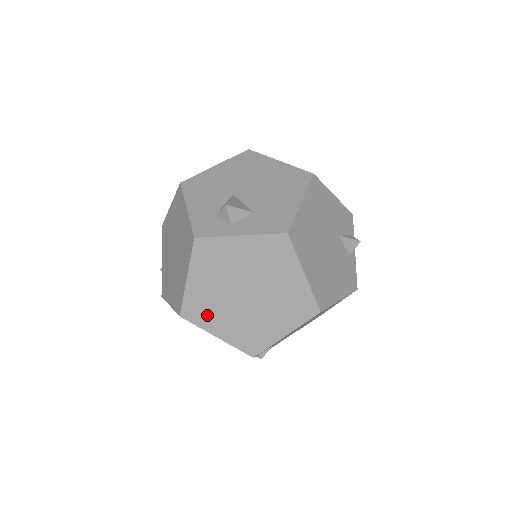
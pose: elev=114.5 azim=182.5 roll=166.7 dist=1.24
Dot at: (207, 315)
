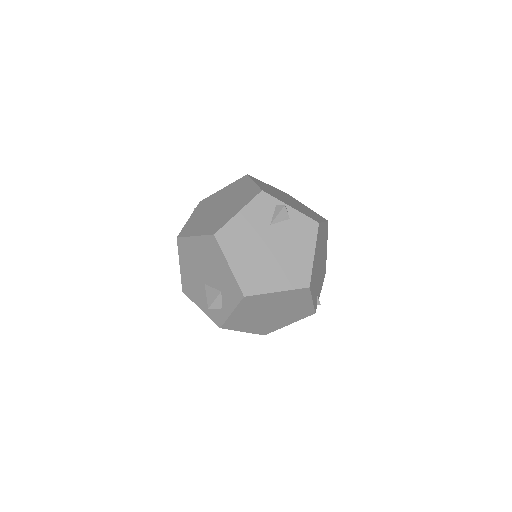
Dot at: (272, 327)
